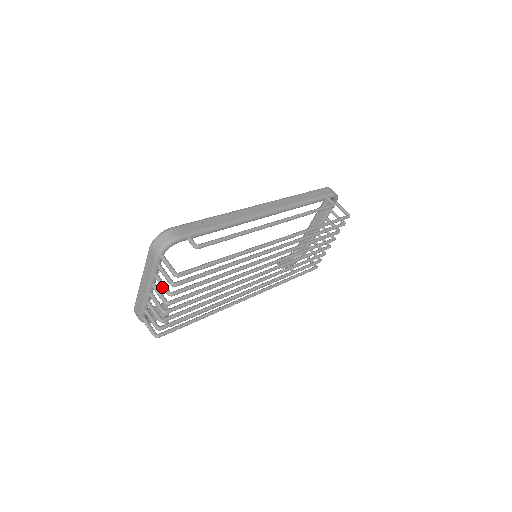
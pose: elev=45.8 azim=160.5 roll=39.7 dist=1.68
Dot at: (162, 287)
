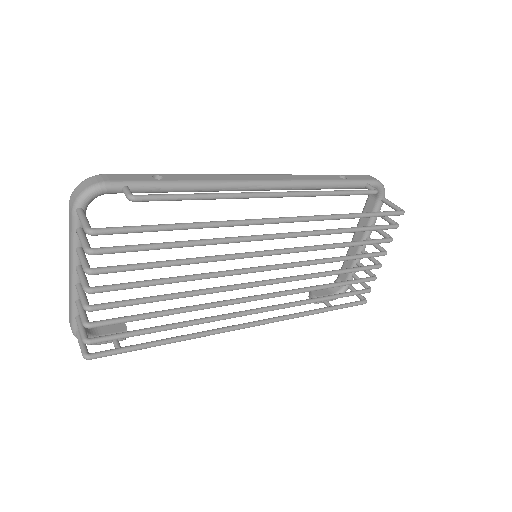
Dot at: (80, 262)
